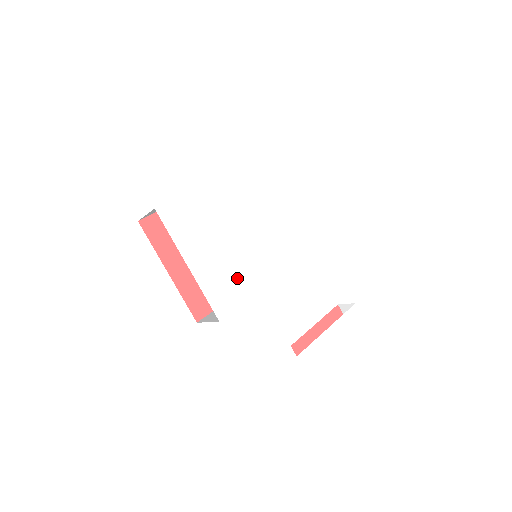
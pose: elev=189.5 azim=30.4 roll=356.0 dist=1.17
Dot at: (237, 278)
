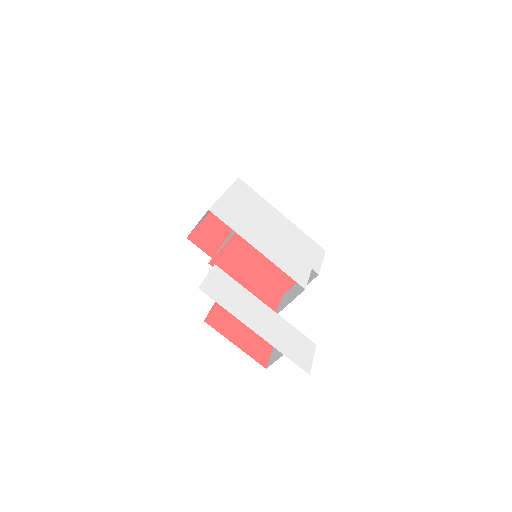
Dot at: (239, 222)
